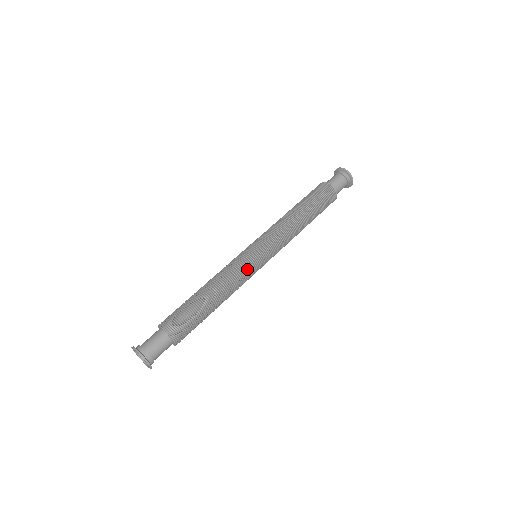
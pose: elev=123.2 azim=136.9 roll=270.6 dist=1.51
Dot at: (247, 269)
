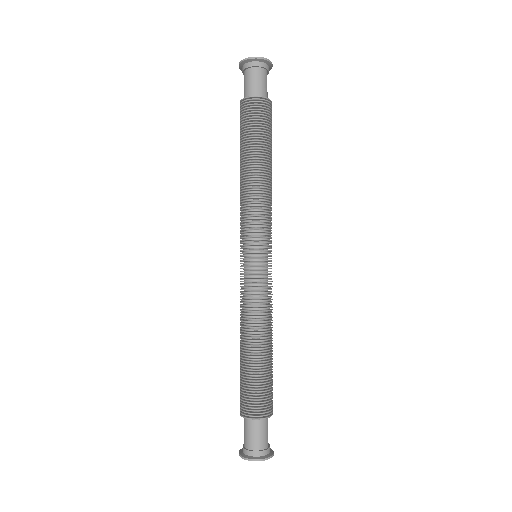
Dot at: occluded
